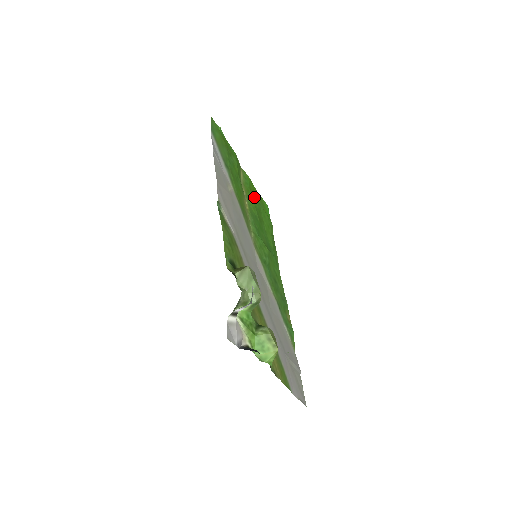
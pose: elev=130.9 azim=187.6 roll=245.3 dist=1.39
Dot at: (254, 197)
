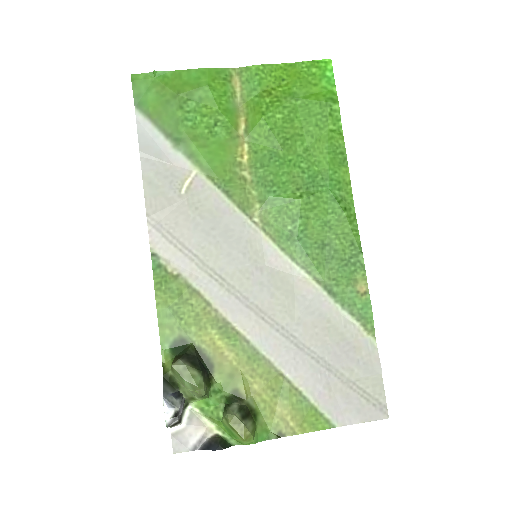
Dot at: (273, 102)
